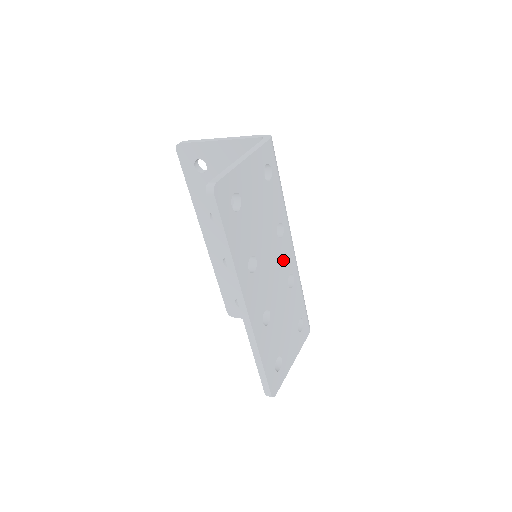
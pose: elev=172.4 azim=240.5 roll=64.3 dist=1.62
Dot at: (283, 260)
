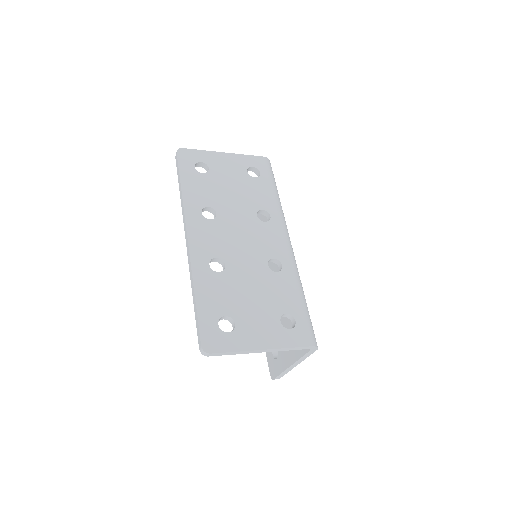
Dot at: (263, 240)
